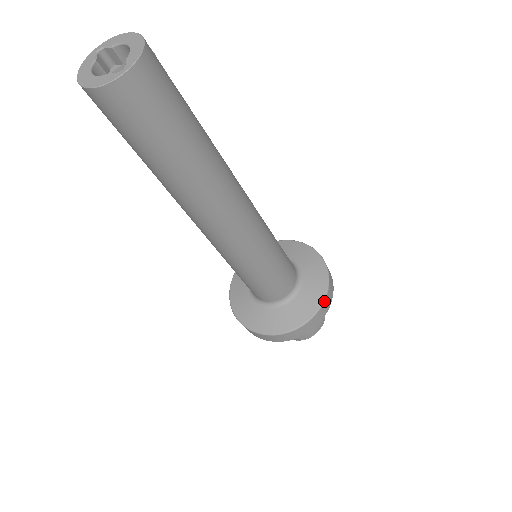
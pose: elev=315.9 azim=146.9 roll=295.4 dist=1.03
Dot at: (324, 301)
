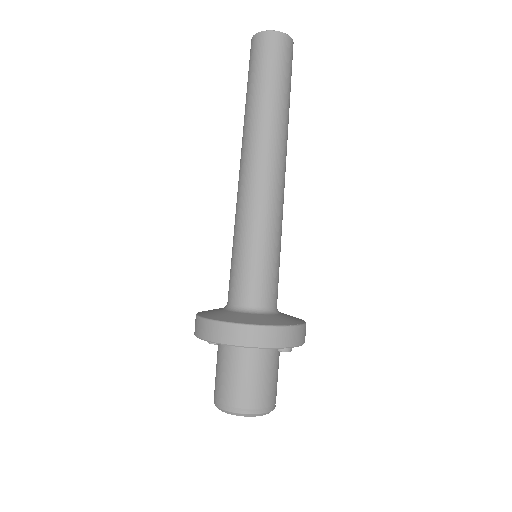
Dot at: occluded
